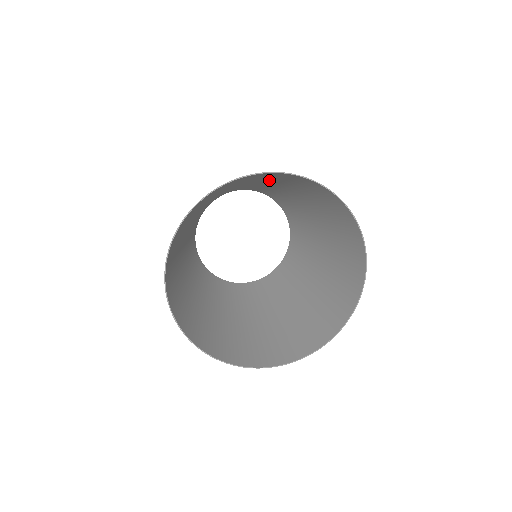
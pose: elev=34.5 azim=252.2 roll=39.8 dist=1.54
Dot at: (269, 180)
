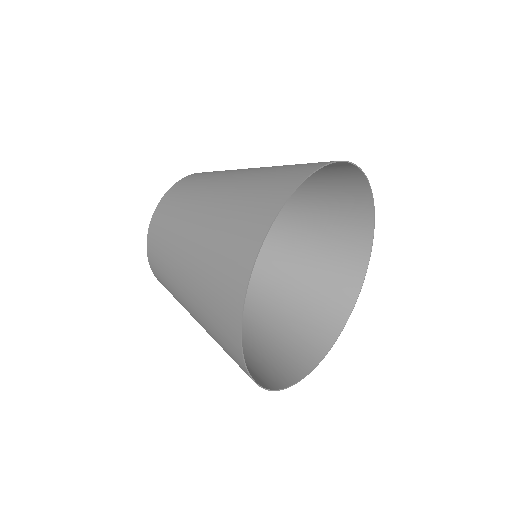
Dot at: (317, 190)
